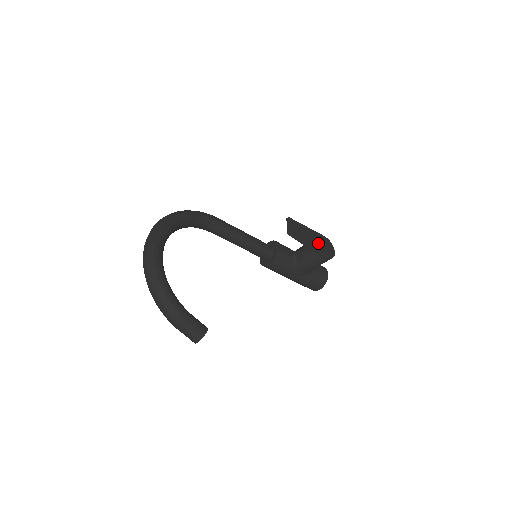
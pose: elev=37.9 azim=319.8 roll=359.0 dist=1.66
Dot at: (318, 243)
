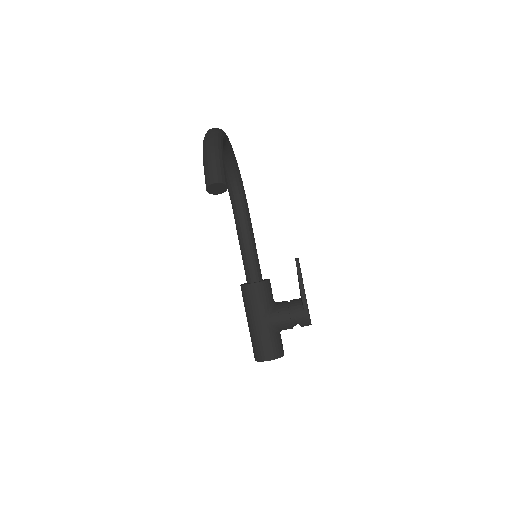
Dot at: (306, 299)
